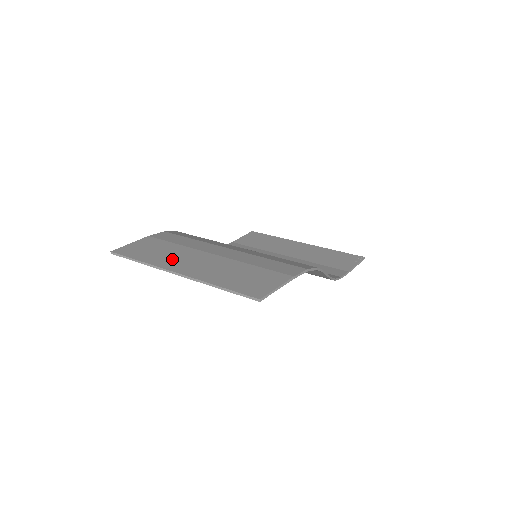
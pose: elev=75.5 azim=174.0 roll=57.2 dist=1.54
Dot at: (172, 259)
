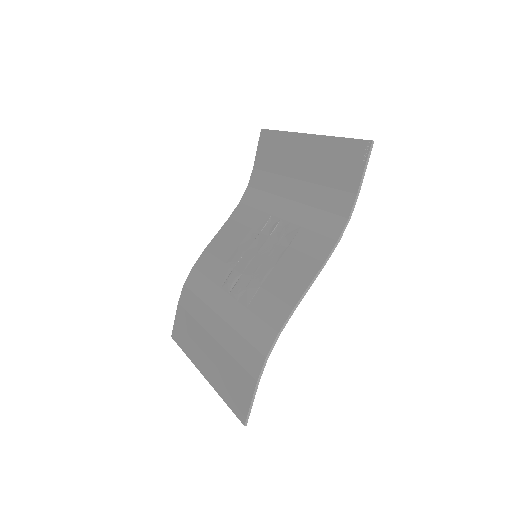
Dot at: (195, 349)
